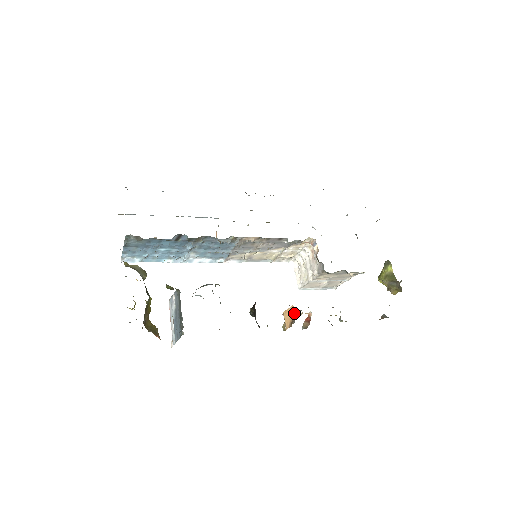
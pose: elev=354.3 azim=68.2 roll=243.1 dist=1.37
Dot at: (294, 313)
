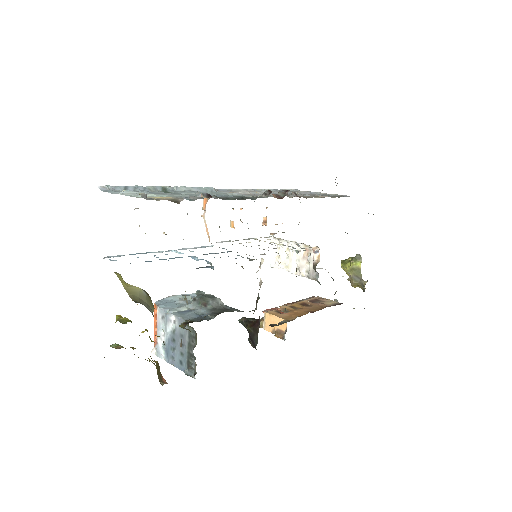
Dot at: (284, 327)
